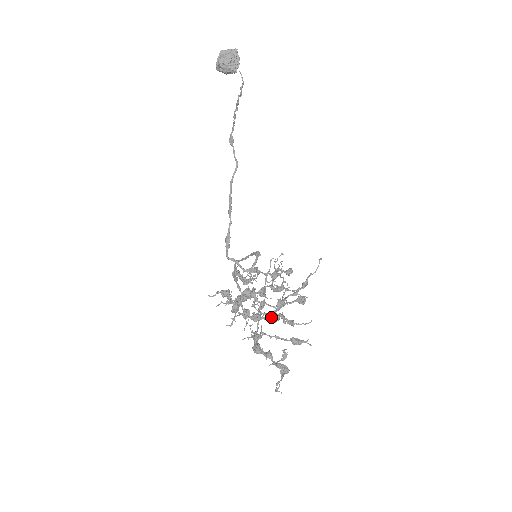
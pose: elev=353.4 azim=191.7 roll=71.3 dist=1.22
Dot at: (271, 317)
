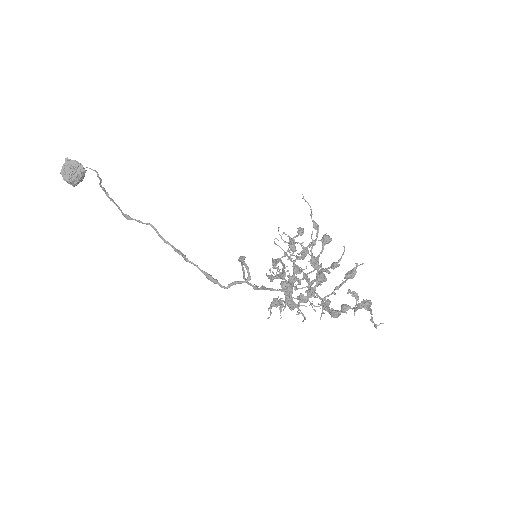
Dot at: (317, 280)
